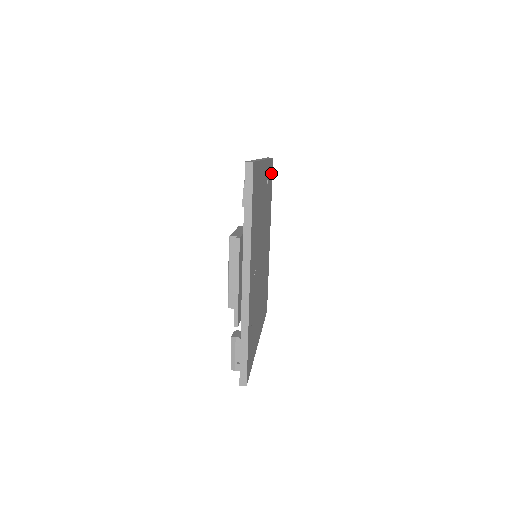
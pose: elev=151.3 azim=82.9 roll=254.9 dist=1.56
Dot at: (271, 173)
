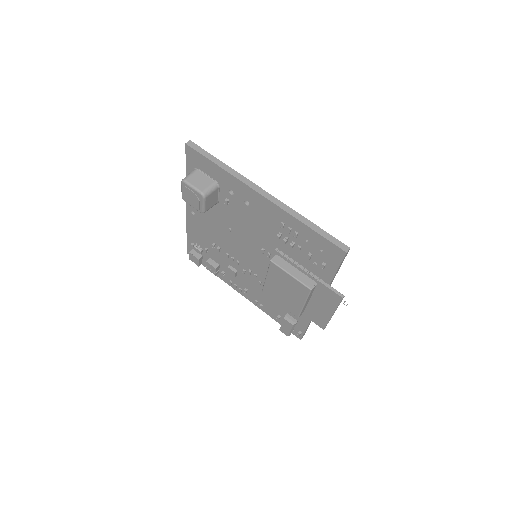
Dot at: occluded
